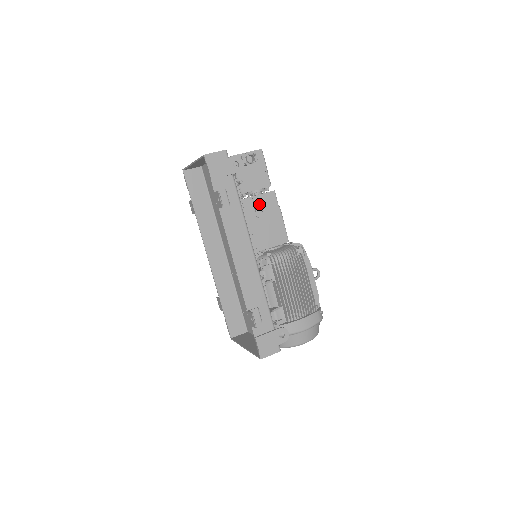
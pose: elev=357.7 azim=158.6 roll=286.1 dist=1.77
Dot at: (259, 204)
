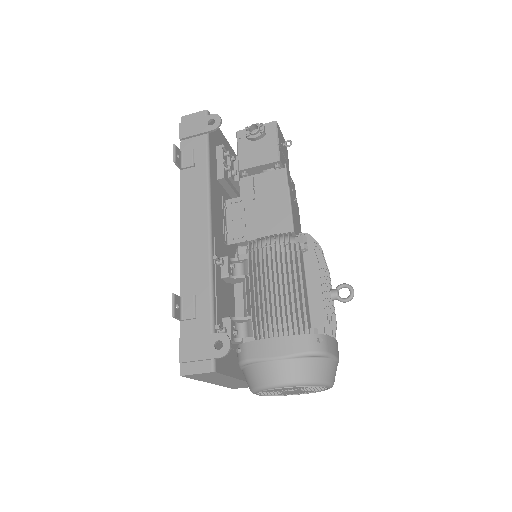
Dot at: (261, 184)
